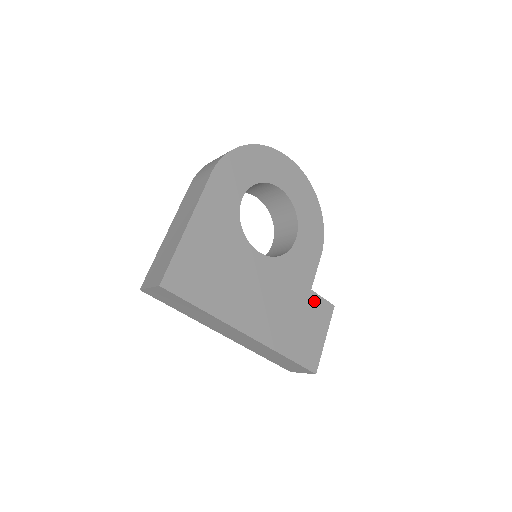
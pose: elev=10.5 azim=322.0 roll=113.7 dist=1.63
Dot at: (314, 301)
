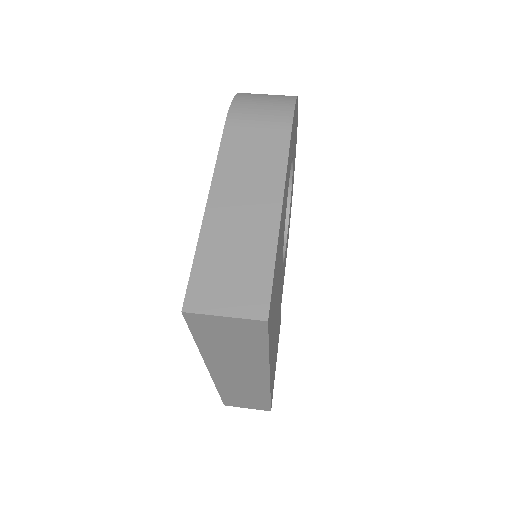
Dot at: occluded
